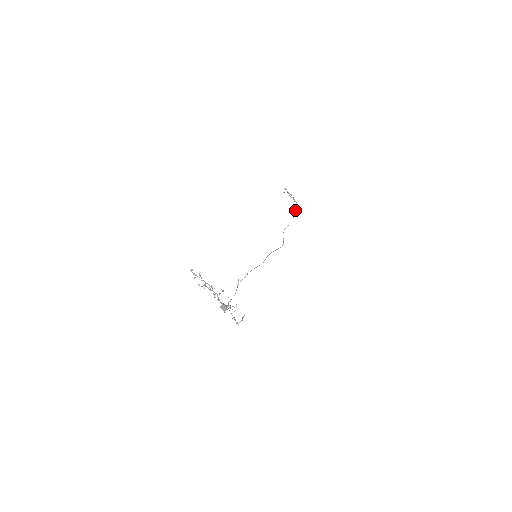
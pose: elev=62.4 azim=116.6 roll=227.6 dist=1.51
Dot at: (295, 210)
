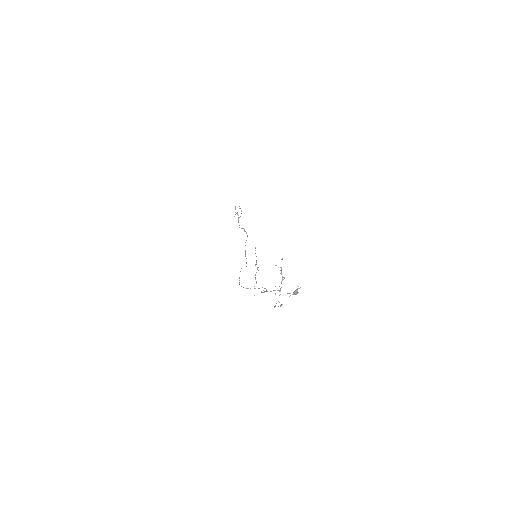
Dot at: (244, 229)
